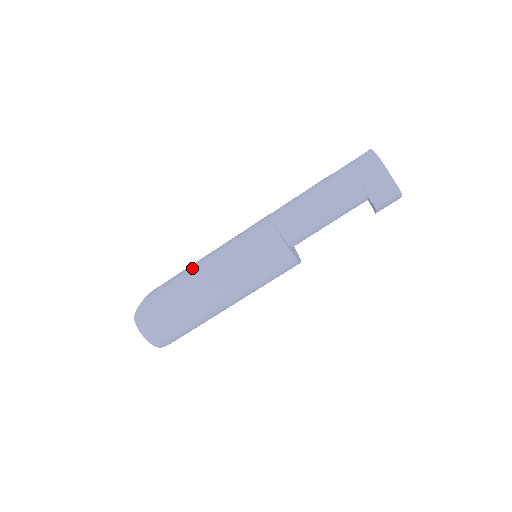
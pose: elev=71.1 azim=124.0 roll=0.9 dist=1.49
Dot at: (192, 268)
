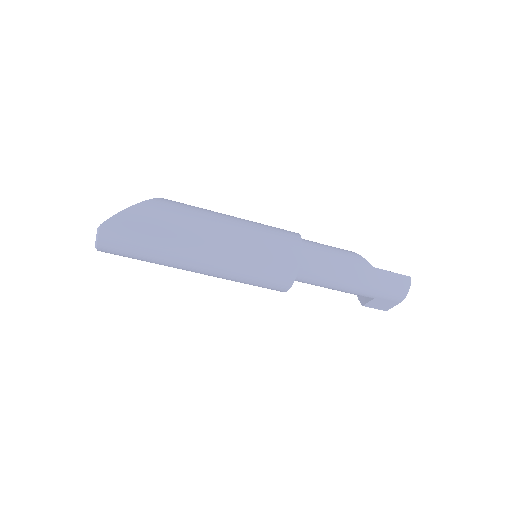
Dot at: (199, 231)
